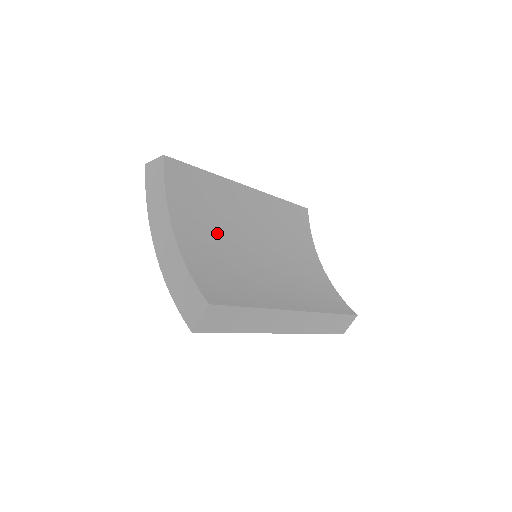
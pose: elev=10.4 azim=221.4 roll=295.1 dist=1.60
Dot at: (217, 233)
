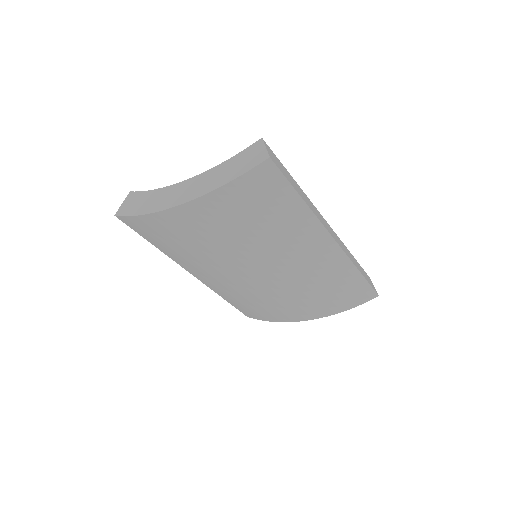
Dot at: occluded
